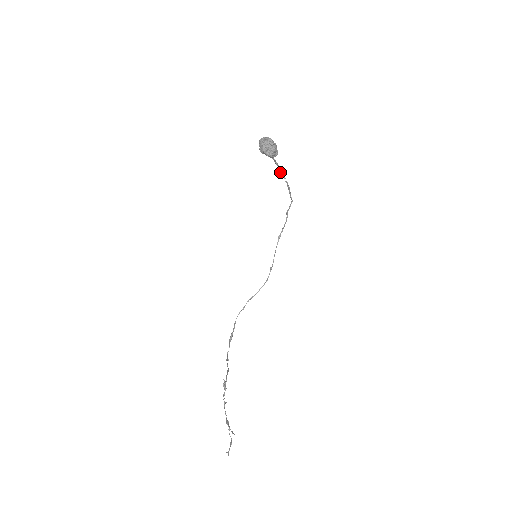
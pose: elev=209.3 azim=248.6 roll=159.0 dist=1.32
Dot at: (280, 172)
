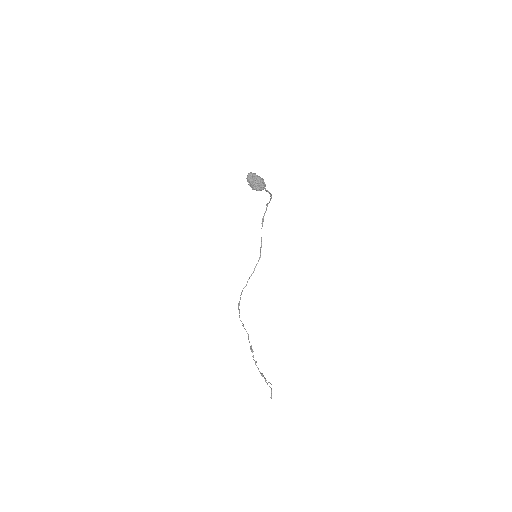
Dot at: occluded
